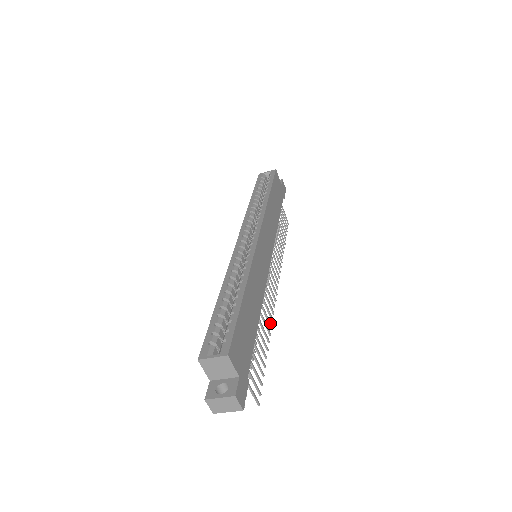
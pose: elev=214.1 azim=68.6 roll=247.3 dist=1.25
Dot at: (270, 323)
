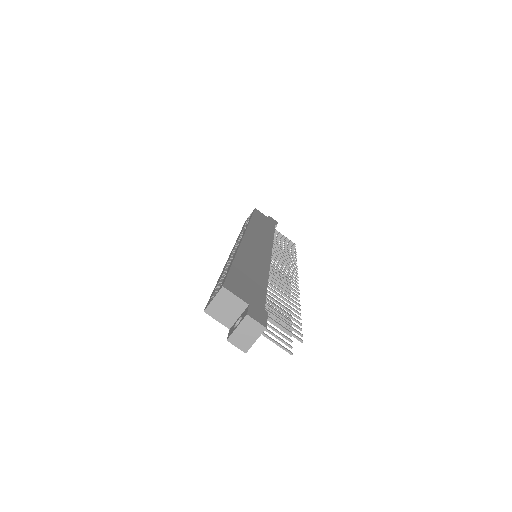
Dot at: (294, 294)
